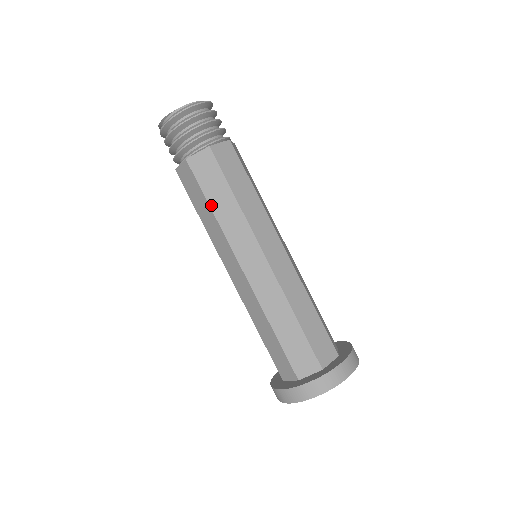
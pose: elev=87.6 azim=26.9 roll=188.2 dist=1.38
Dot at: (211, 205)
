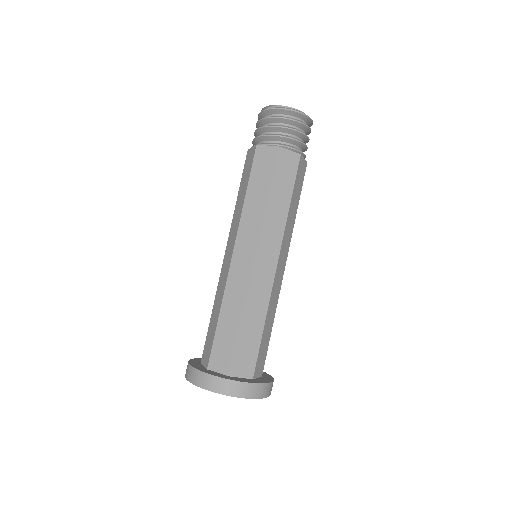
Dot at: (248, 190)
